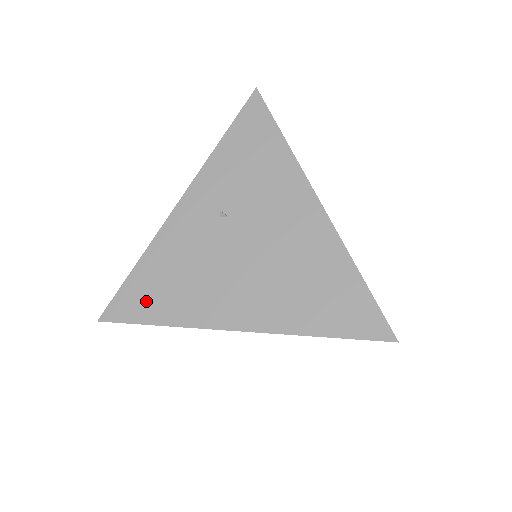
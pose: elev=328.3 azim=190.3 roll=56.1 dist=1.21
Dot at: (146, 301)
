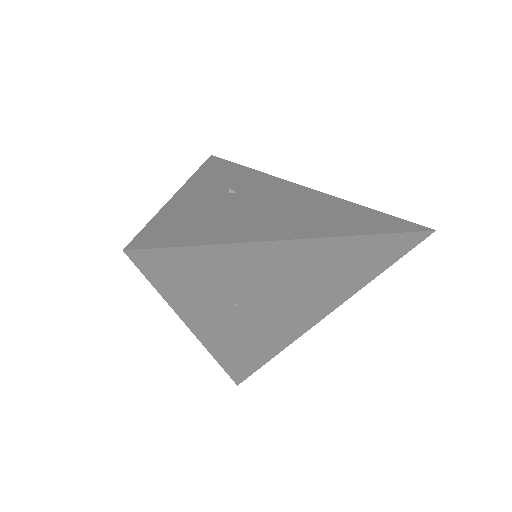
Dot at: (185, 233)
